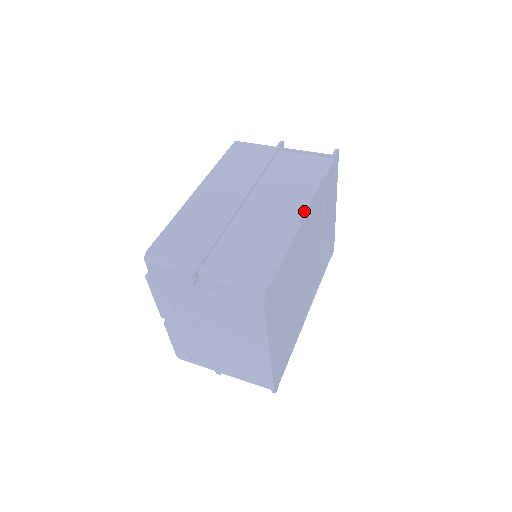
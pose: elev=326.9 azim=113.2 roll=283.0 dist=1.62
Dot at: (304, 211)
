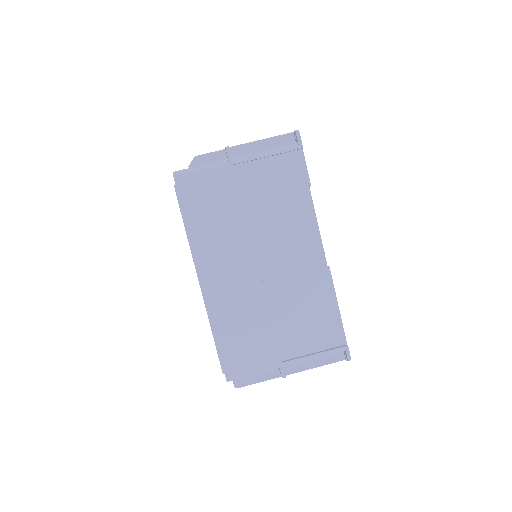
Dot at: (322, 249)
